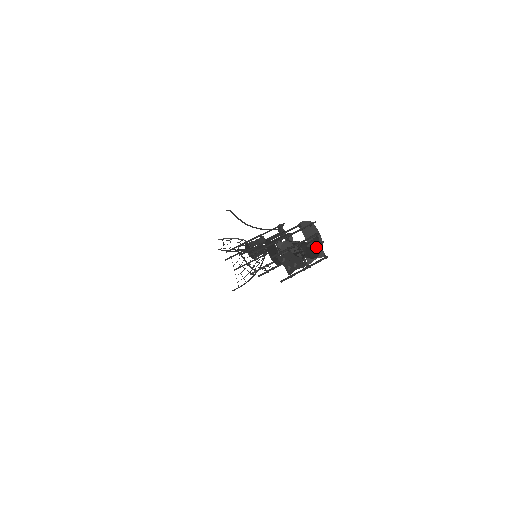
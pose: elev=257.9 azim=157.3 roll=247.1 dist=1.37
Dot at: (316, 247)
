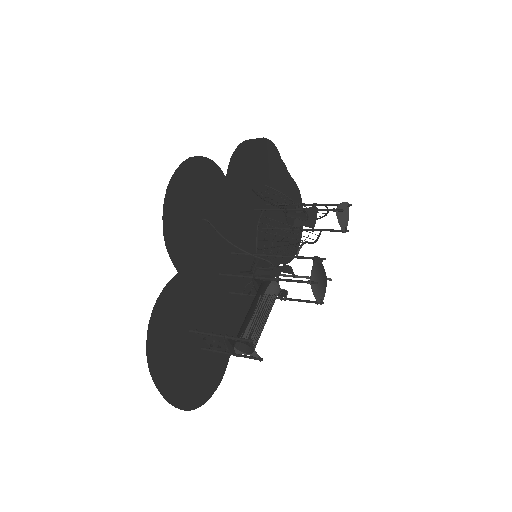
Dot at: (256, 342)
